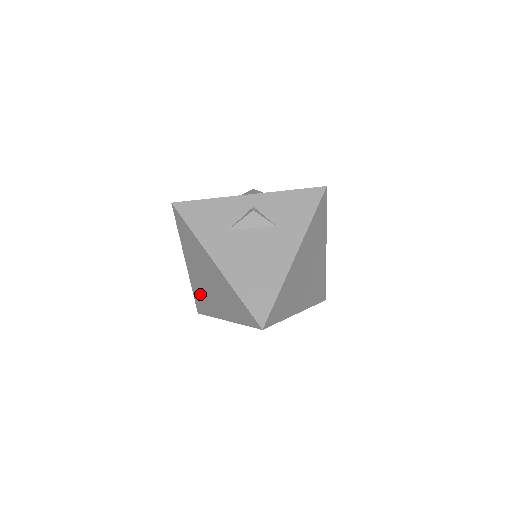
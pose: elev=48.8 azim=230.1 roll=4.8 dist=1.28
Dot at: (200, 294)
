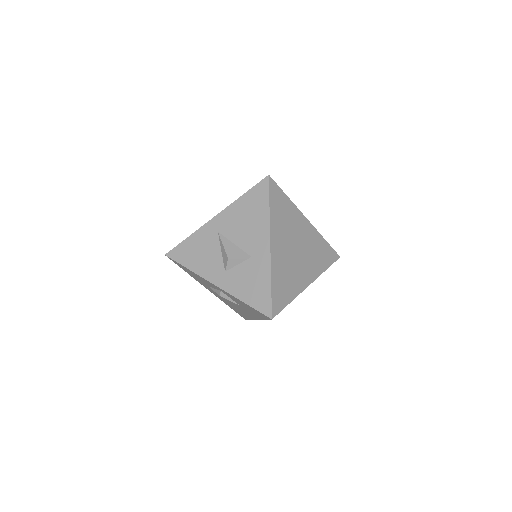
Dot at: occluded
